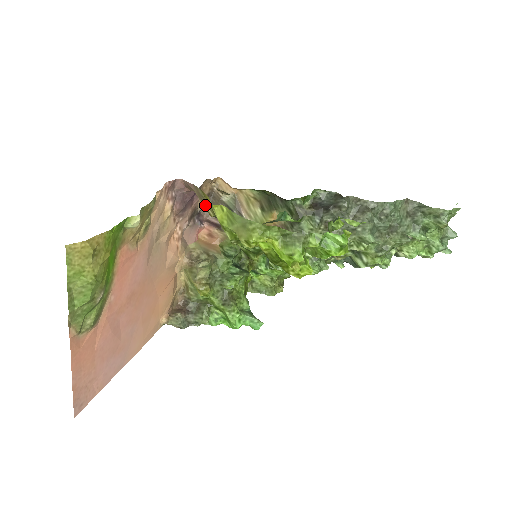
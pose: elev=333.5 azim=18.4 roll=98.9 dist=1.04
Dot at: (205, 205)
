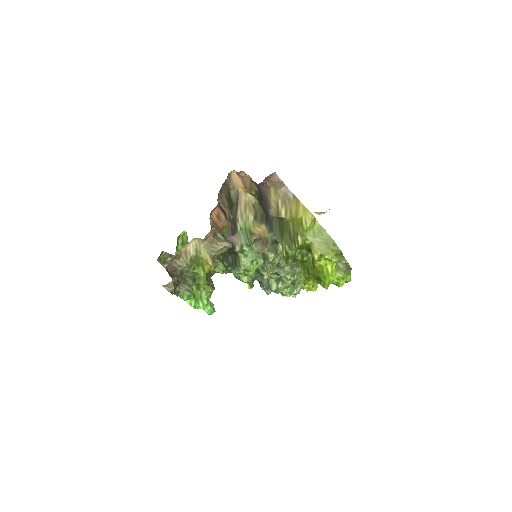
Dot at: (283, 205)
